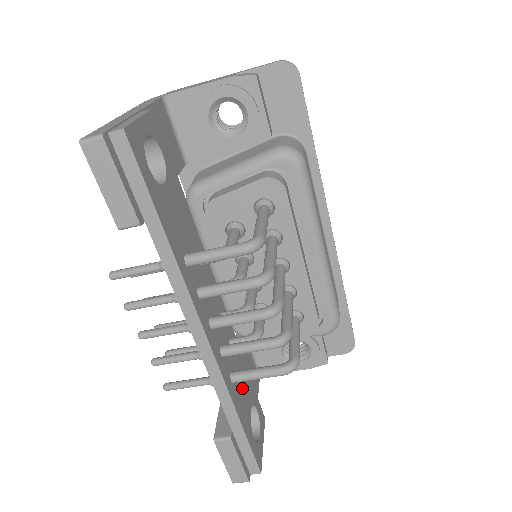
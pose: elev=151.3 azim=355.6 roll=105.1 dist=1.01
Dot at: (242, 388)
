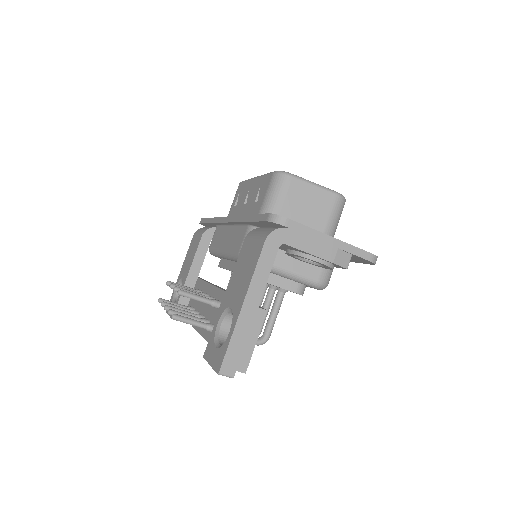
Dot at: occluded
